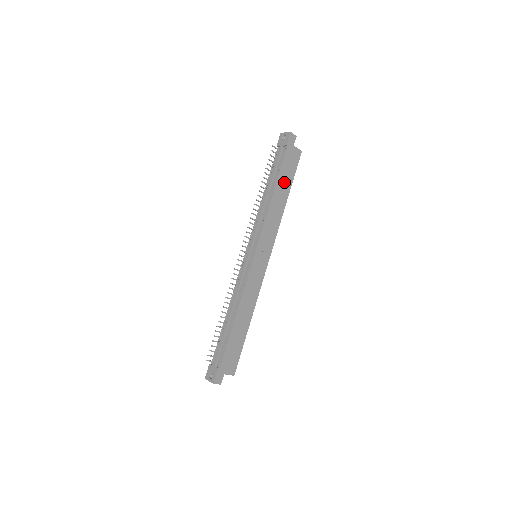
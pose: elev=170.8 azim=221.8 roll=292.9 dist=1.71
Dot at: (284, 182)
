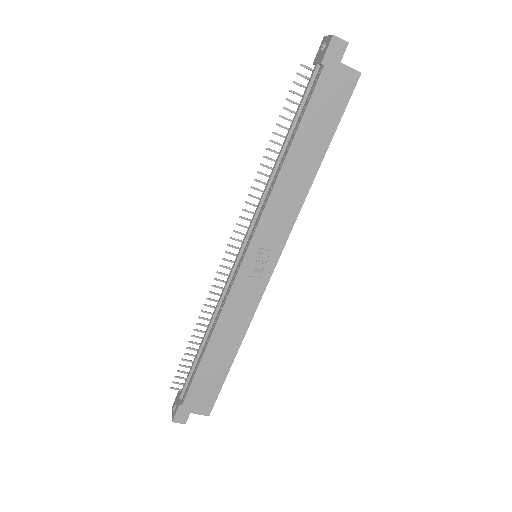
Dot at: (313, 135)
